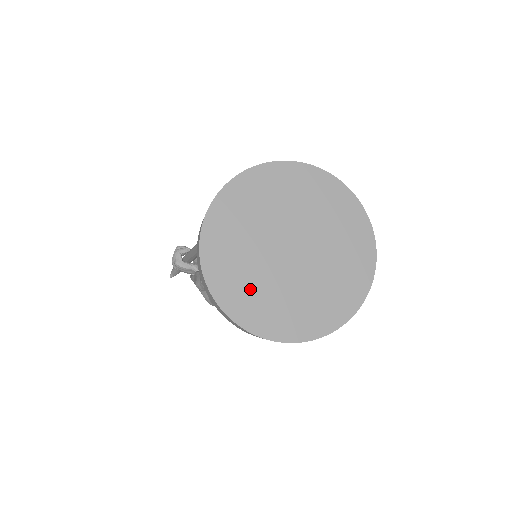
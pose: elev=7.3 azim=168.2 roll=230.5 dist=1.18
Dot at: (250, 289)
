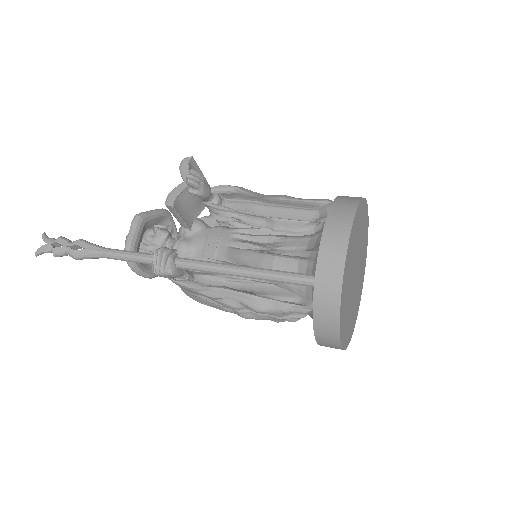
Dot at: (347, 317)
